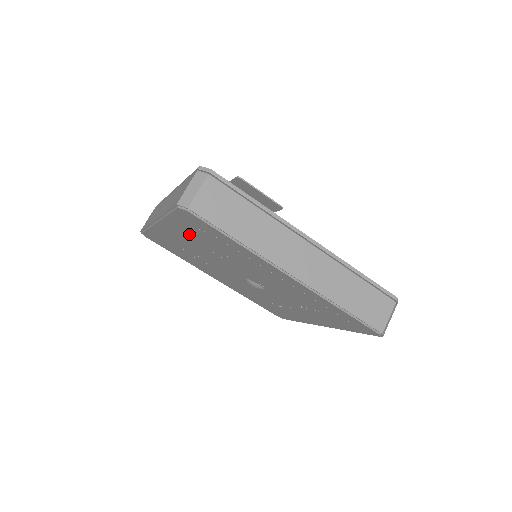
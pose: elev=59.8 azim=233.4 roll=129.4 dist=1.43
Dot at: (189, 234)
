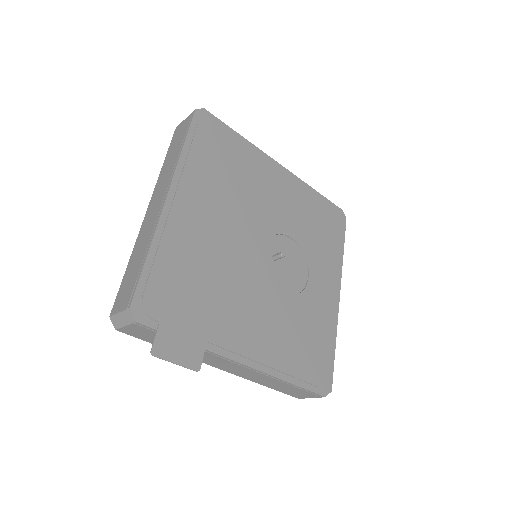
Dot at: occluded
